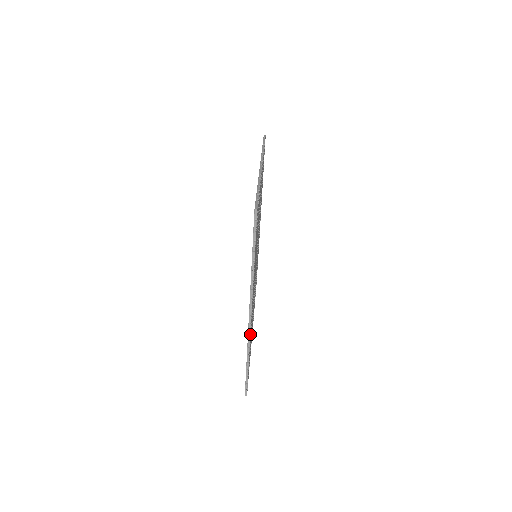
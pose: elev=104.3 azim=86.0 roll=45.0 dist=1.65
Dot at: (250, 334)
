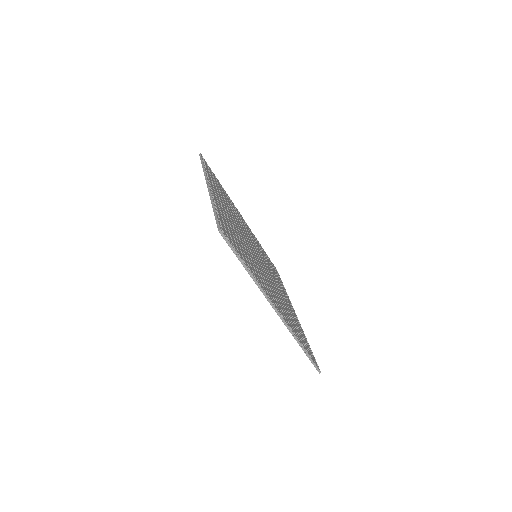
Dot at: (287, 325)
